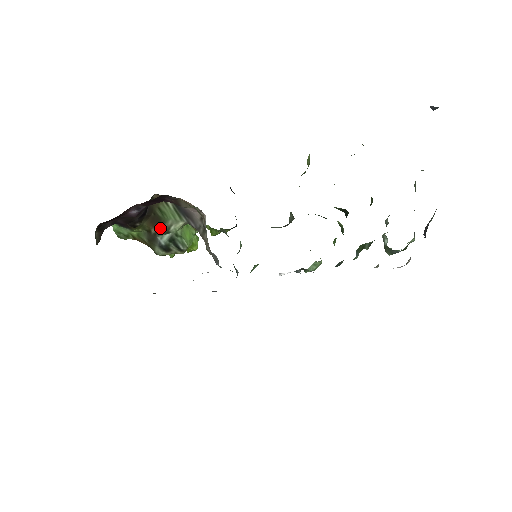
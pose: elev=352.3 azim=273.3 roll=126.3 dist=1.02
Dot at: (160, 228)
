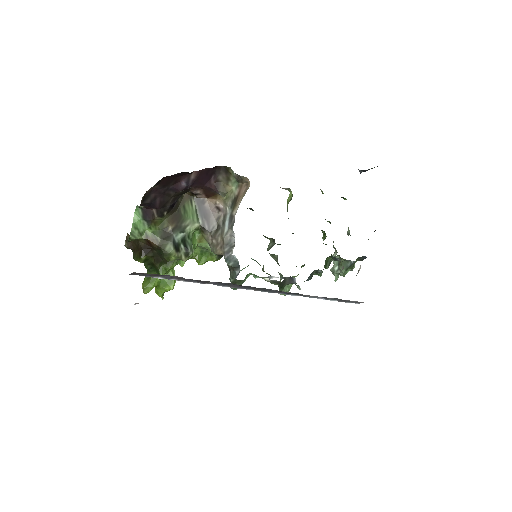
Dot at: (178, 226)
